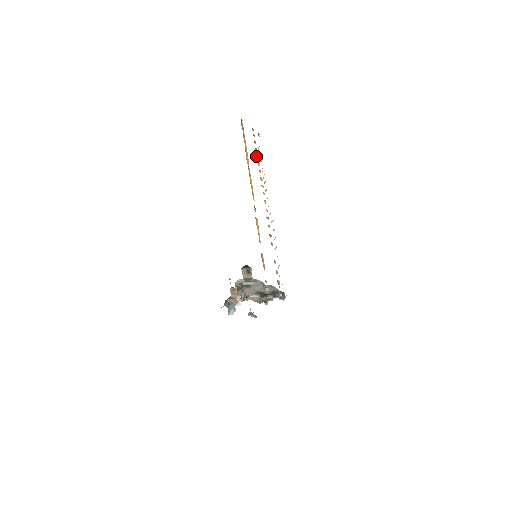
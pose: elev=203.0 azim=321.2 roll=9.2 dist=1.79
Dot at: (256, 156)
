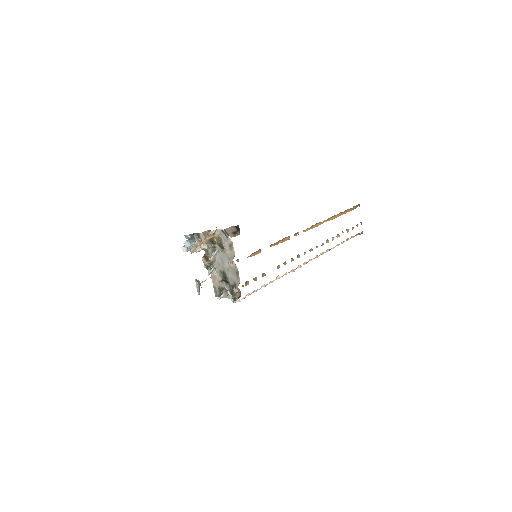
Dot at: (342, 231)
